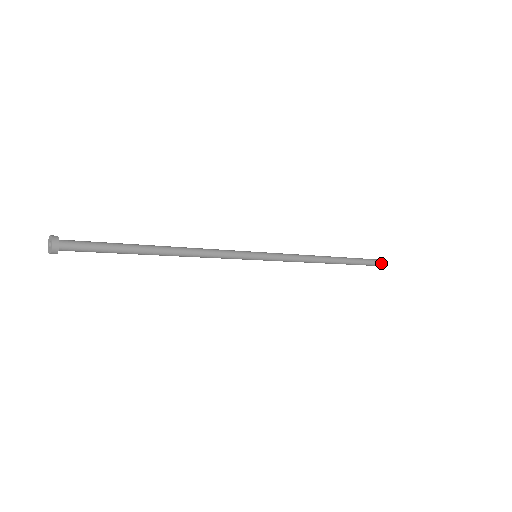
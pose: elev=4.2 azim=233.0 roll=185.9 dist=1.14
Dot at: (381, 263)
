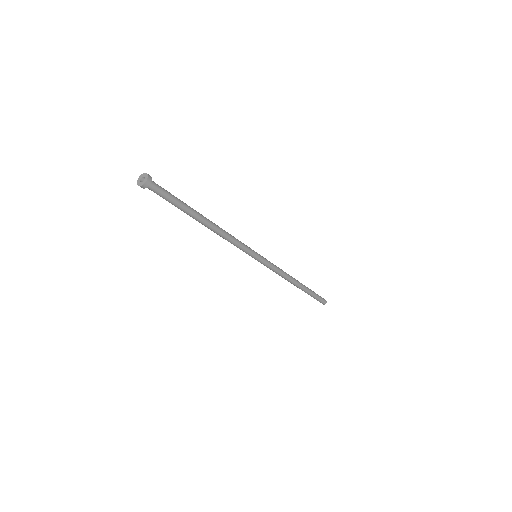
Dot at: (325, 300)
